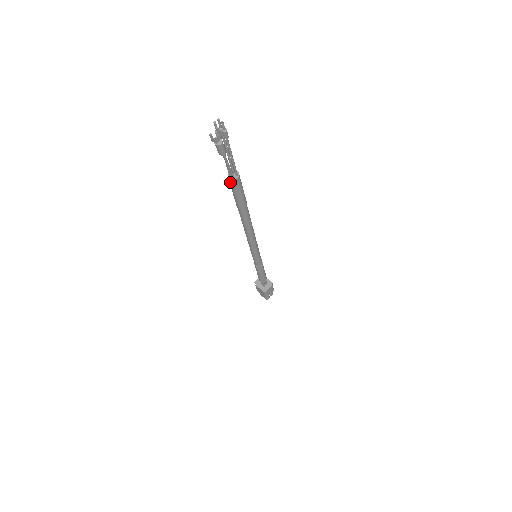
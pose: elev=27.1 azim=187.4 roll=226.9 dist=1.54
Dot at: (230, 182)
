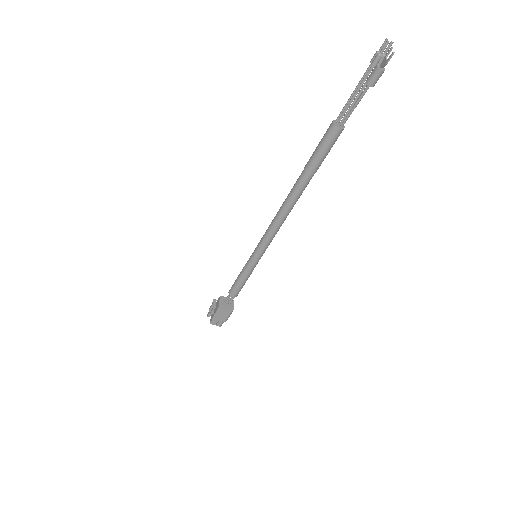
Dot at: (336, 132)
